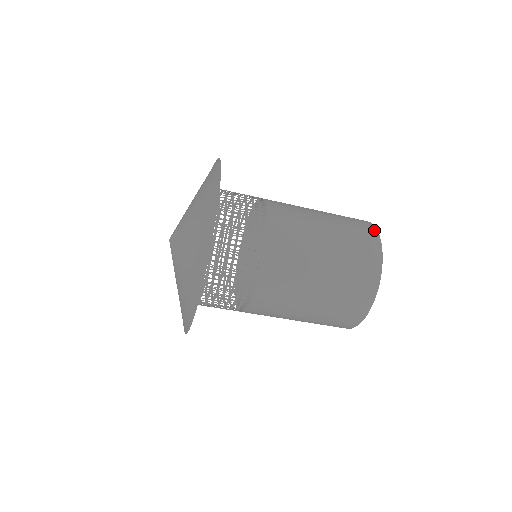
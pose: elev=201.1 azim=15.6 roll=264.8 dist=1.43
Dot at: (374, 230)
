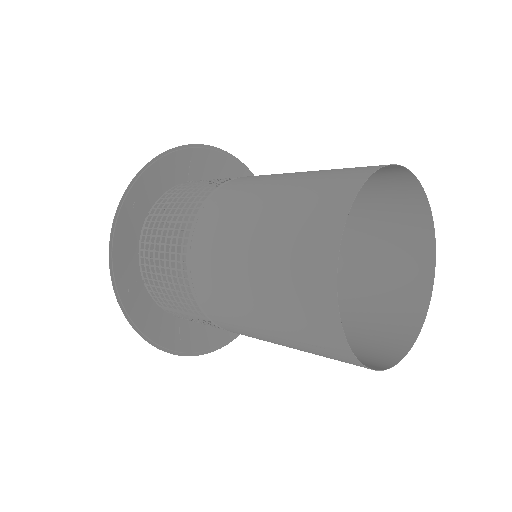
Dot at: (377, 166)
